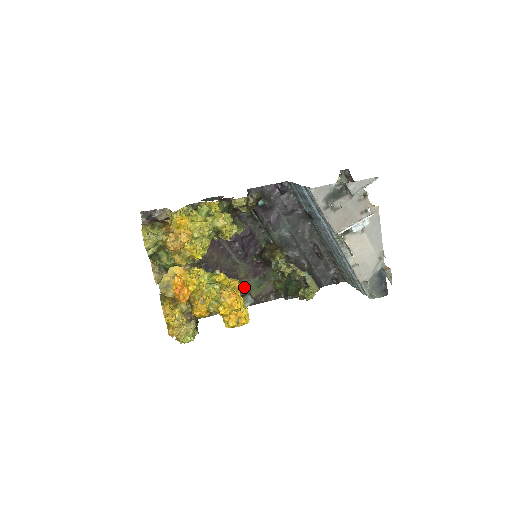
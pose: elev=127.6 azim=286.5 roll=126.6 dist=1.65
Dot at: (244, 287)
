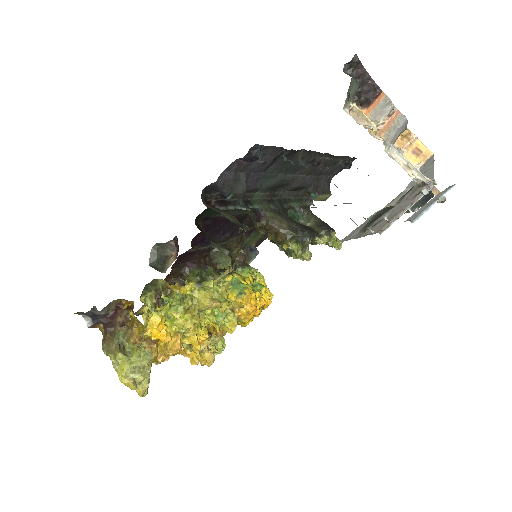
Dot at: occluded
